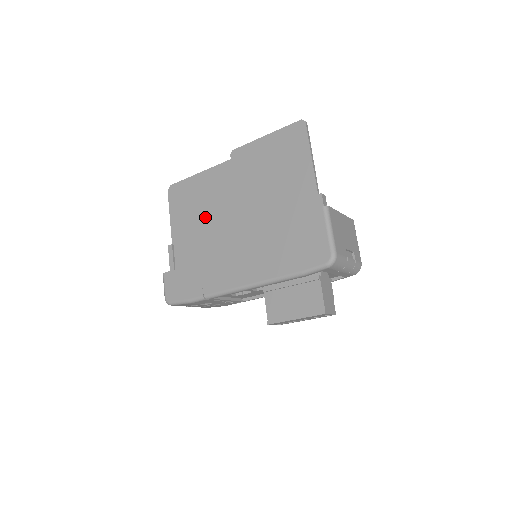
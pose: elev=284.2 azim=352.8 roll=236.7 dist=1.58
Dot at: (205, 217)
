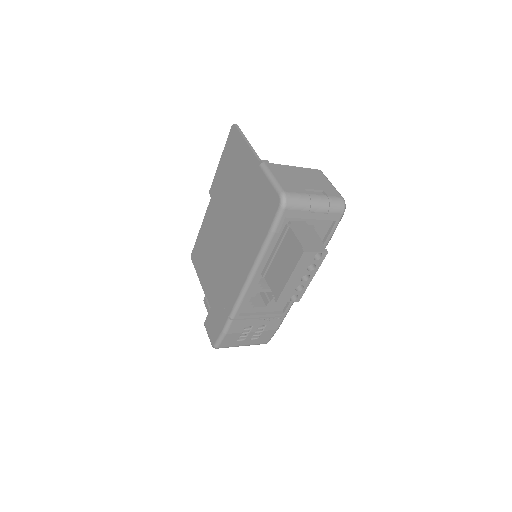
Dot at: (214, 256)
